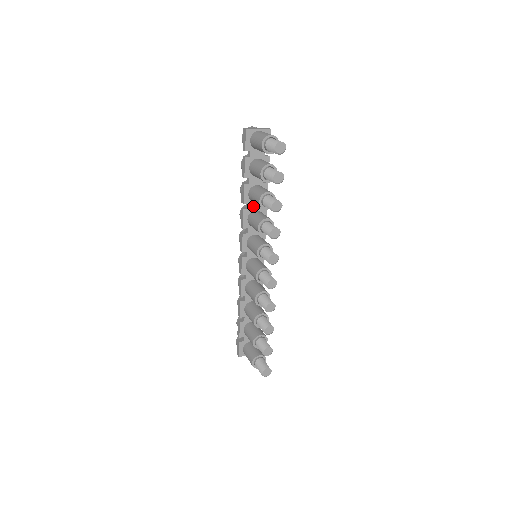
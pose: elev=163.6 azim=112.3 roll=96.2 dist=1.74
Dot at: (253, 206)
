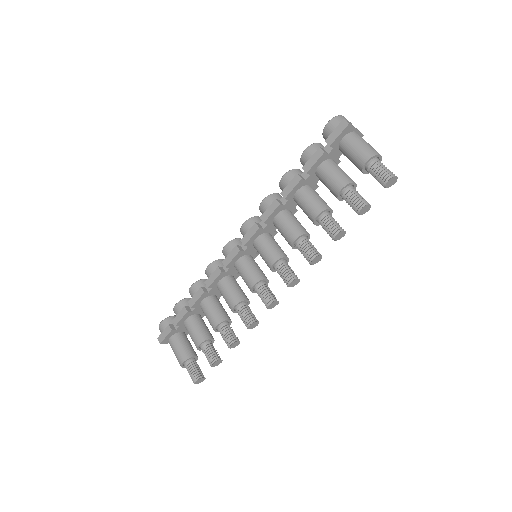
Dot at: (289, 204)
